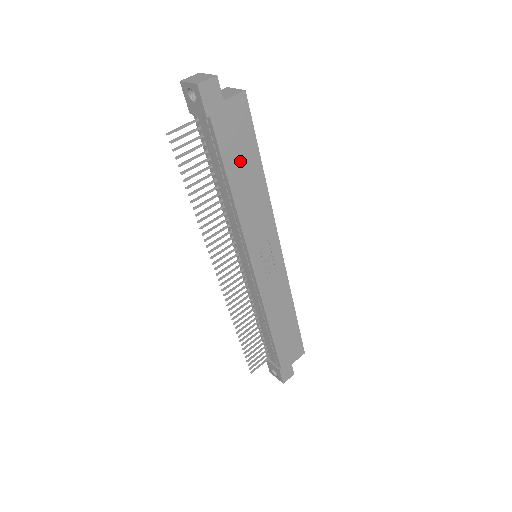
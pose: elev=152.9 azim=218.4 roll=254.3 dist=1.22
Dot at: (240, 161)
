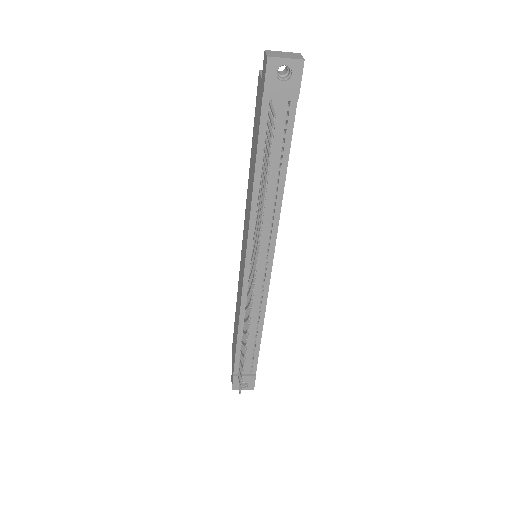
Dot at: occluded
